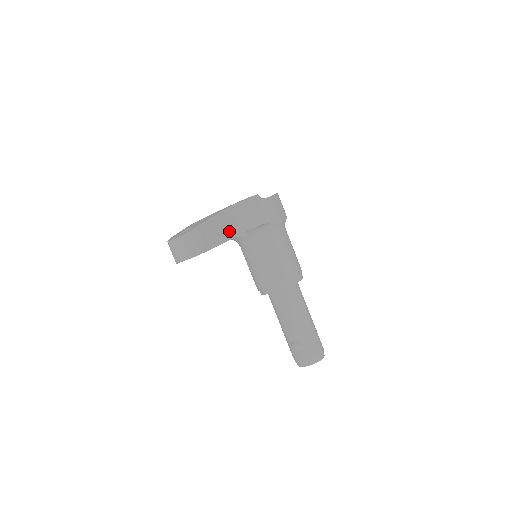
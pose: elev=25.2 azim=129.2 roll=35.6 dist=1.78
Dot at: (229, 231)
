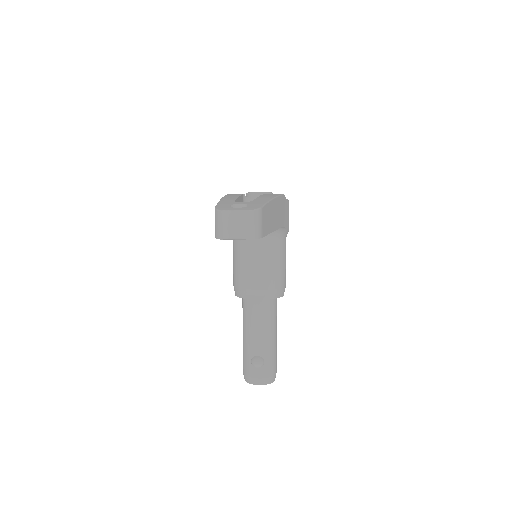
Dot at: (272, 223)
